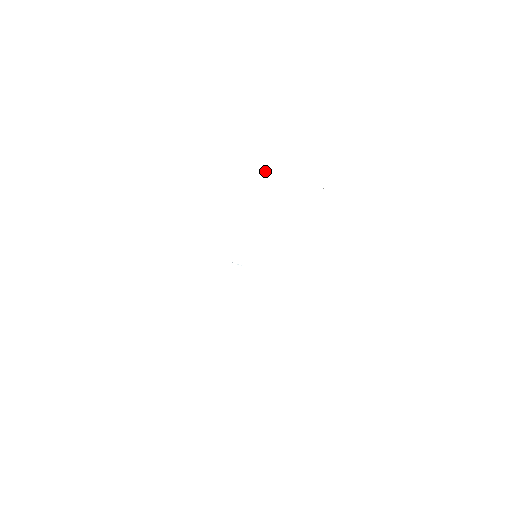
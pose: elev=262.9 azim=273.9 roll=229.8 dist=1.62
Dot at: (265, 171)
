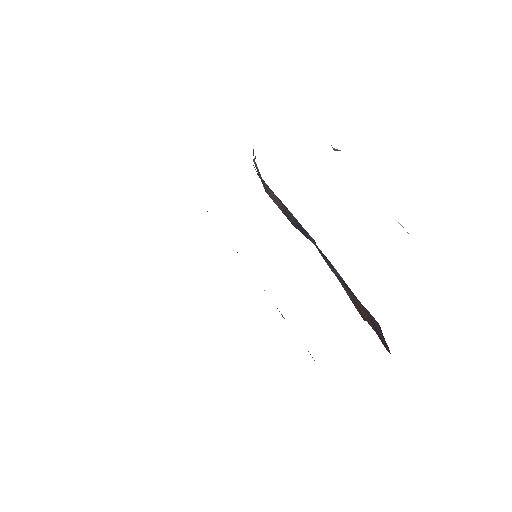
Dot at: occluded
